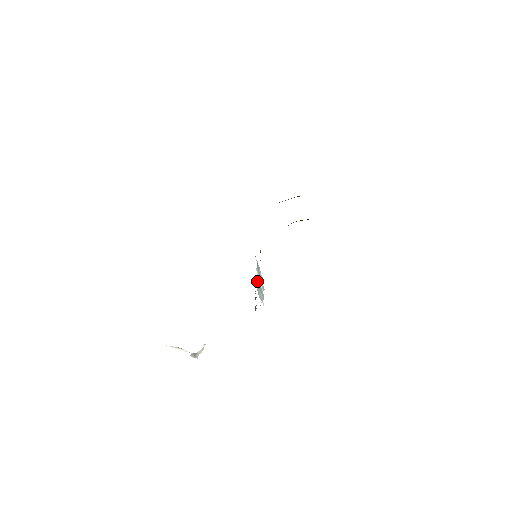
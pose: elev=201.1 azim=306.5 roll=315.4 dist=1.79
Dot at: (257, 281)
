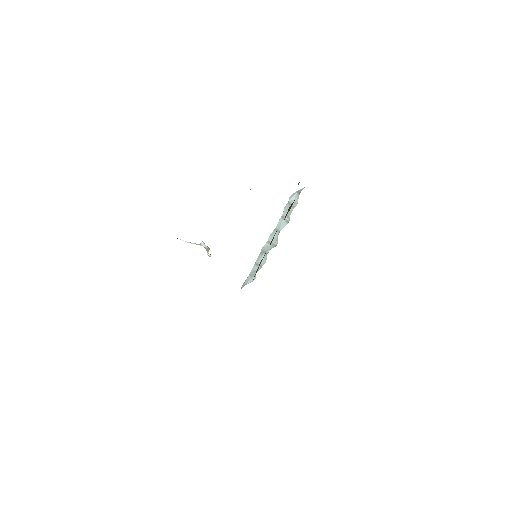
Dot at: (253, 266)
